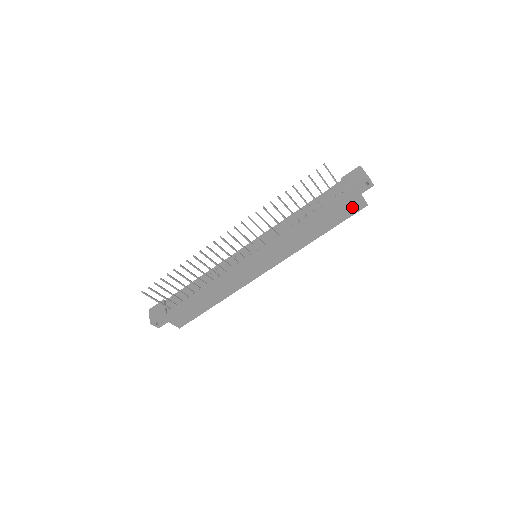
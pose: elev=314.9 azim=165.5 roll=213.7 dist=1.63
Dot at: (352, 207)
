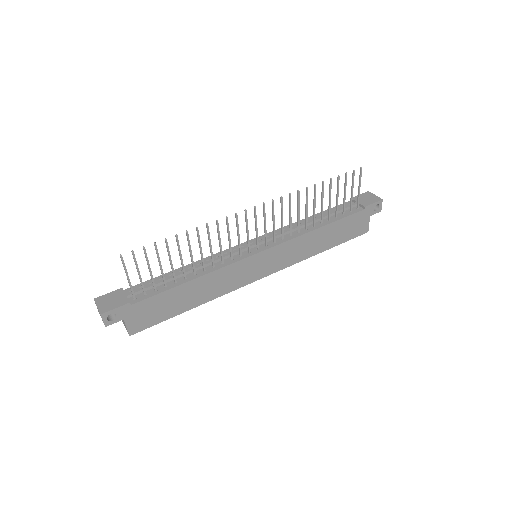
Dot at: (358, 228)
